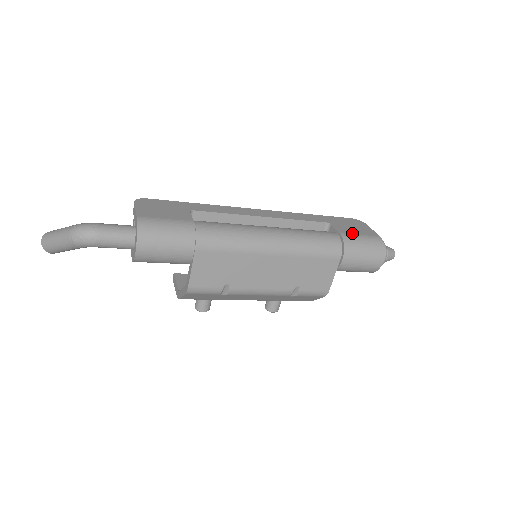
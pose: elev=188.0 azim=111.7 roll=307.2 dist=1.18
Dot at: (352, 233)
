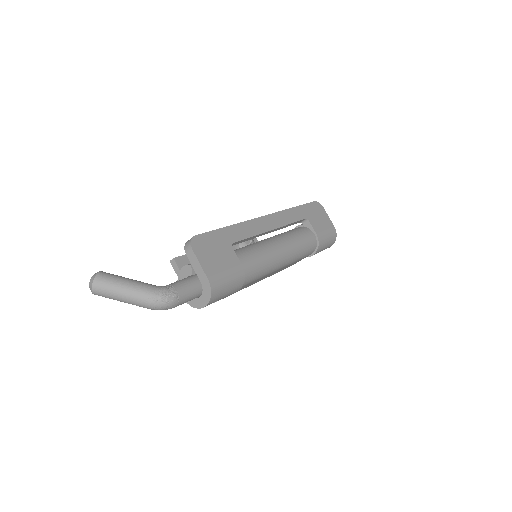
Dot at: (322, 231)
